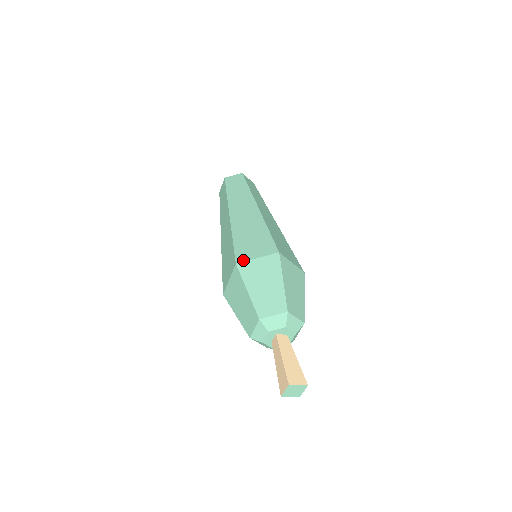
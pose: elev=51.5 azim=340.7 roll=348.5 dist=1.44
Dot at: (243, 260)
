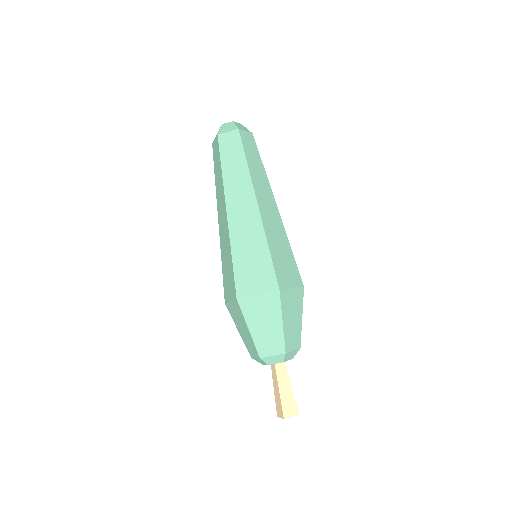
Dot at: (244, 295)
